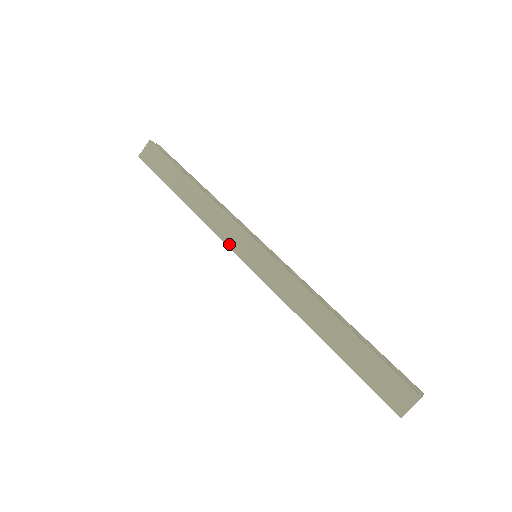
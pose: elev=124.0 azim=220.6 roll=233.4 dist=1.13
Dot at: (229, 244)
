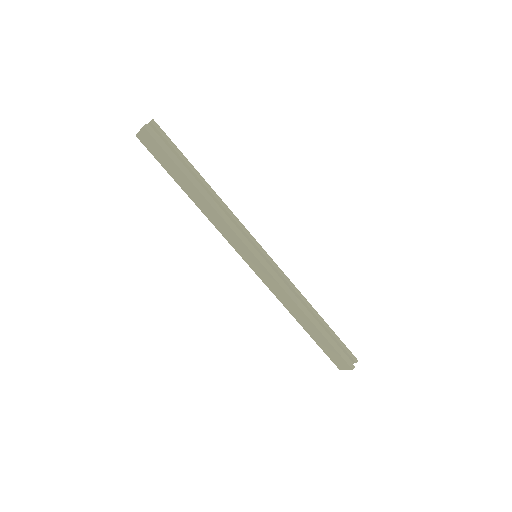
Dot at: (233, 247)
